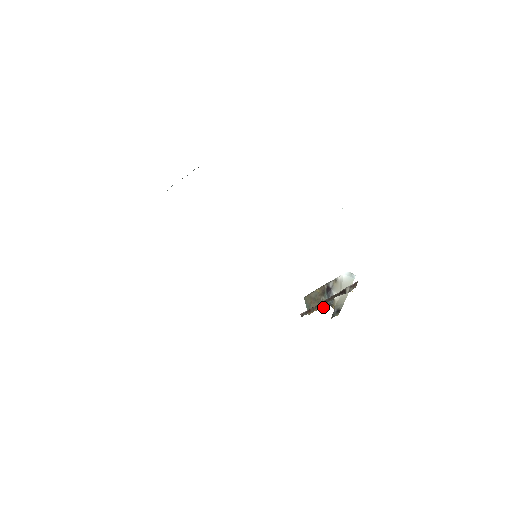
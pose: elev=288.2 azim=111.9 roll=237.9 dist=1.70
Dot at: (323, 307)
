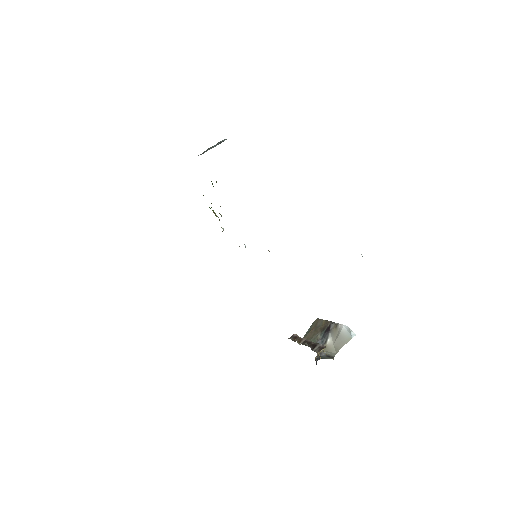
Dot at: occluded
